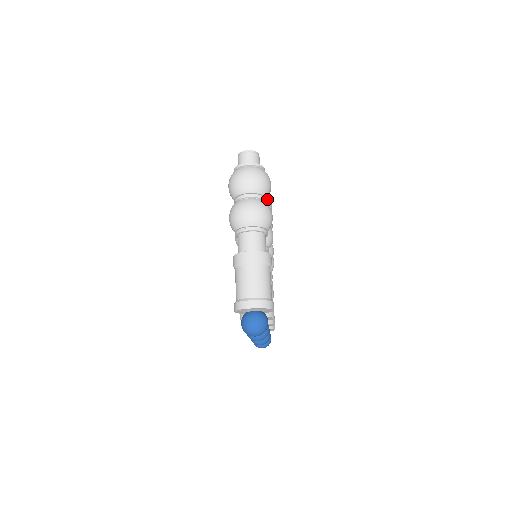
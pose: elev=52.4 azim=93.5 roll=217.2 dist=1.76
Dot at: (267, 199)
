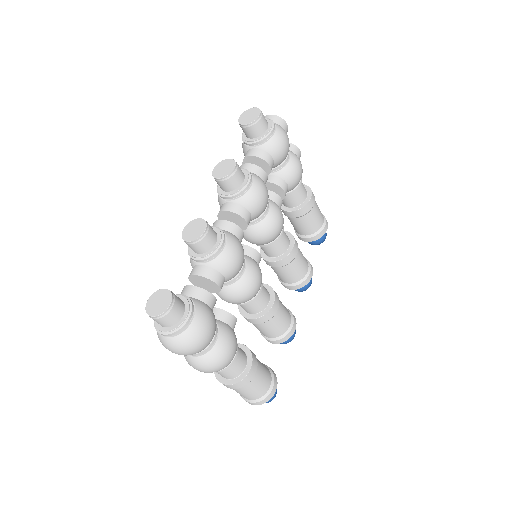
Dot at: (225, 267)
